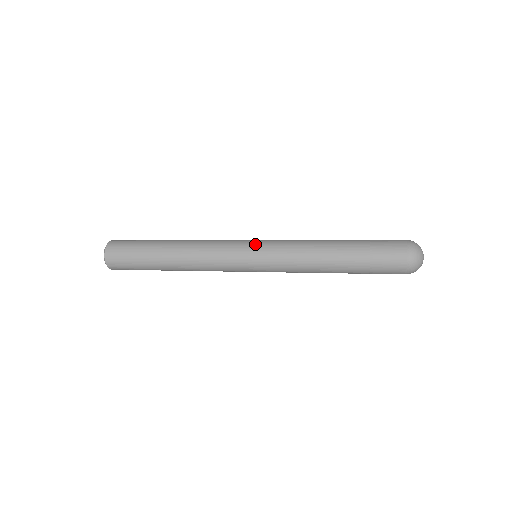
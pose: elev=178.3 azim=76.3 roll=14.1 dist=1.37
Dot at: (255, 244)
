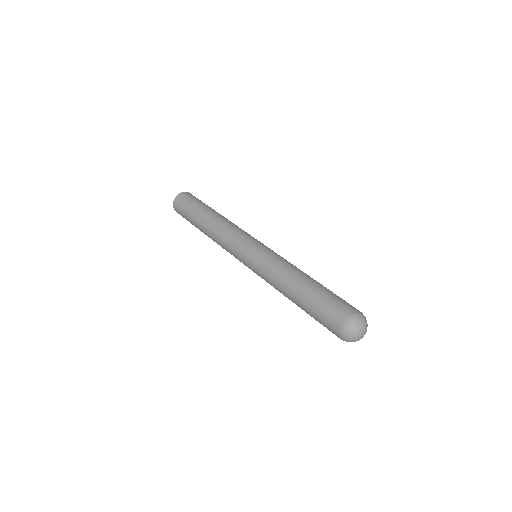
Dot at: (254, 247)
